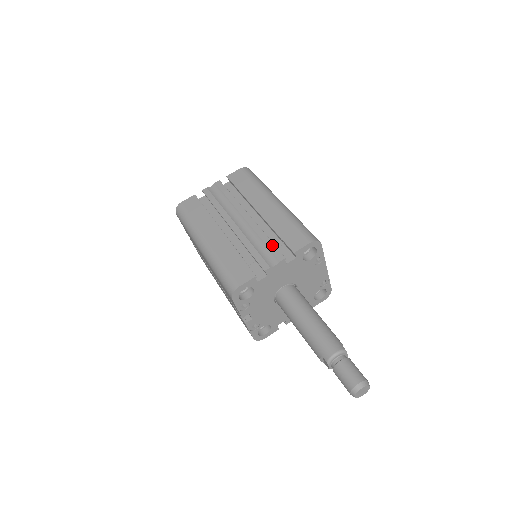
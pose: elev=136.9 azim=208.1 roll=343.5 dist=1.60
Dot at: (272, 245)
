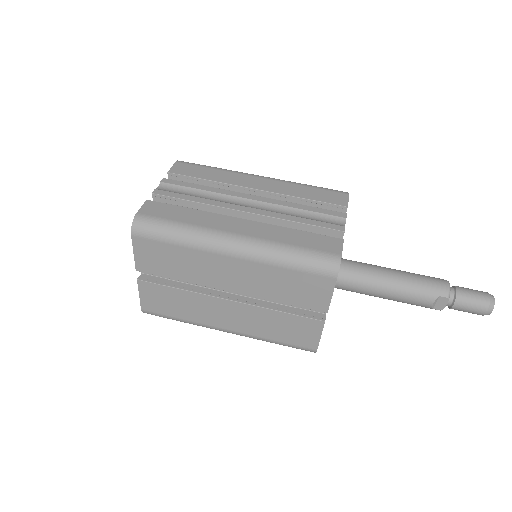
Dot at: (318, 209)
